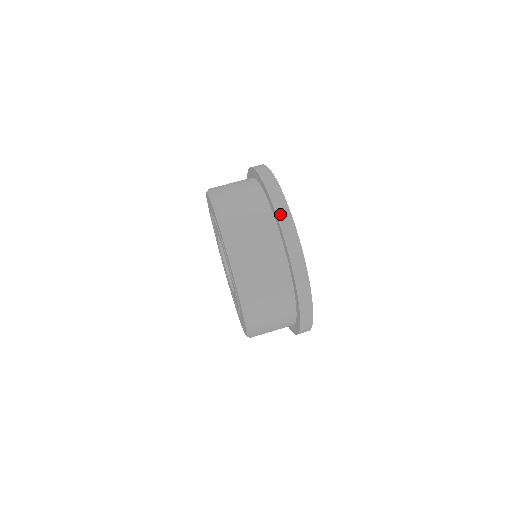
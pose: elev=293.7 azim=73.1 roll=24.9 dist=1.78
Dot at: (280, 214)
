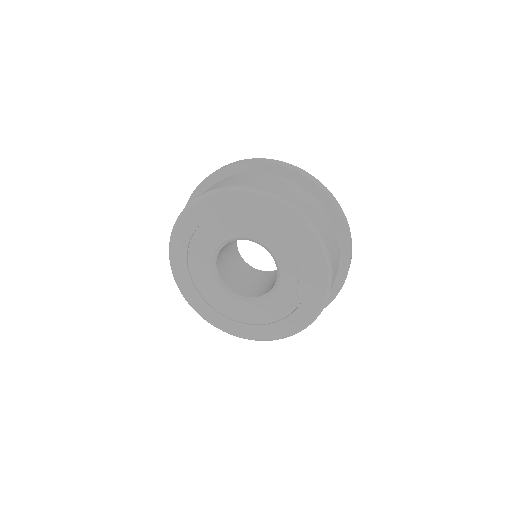
Dot at: (339, 210)
